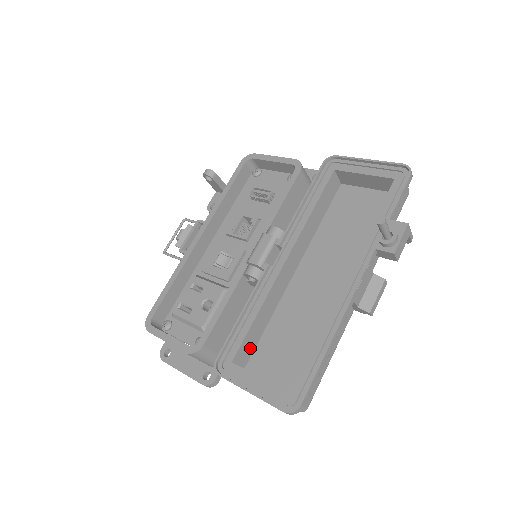
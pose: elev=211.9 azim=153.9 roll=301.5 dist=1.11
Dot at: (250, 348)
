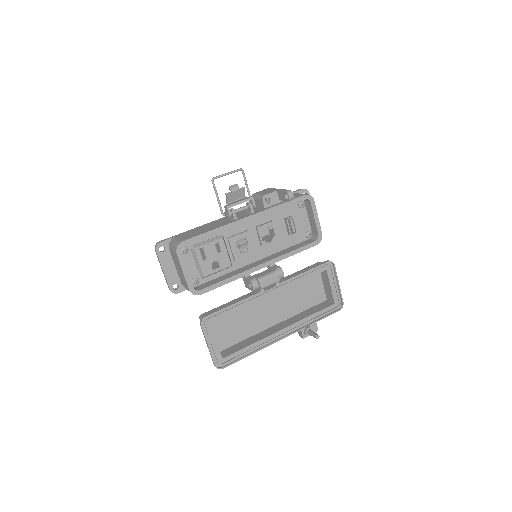
Dot at: occluded
